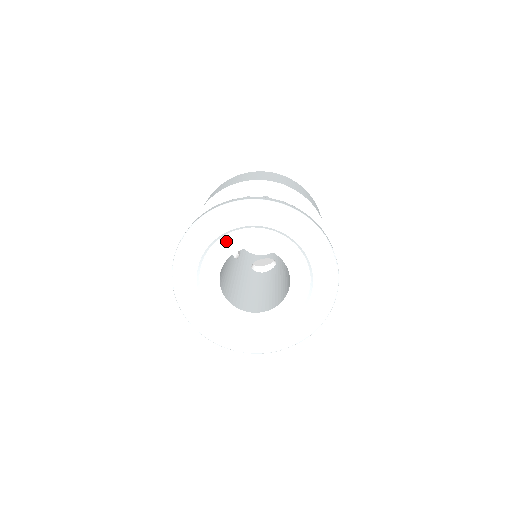
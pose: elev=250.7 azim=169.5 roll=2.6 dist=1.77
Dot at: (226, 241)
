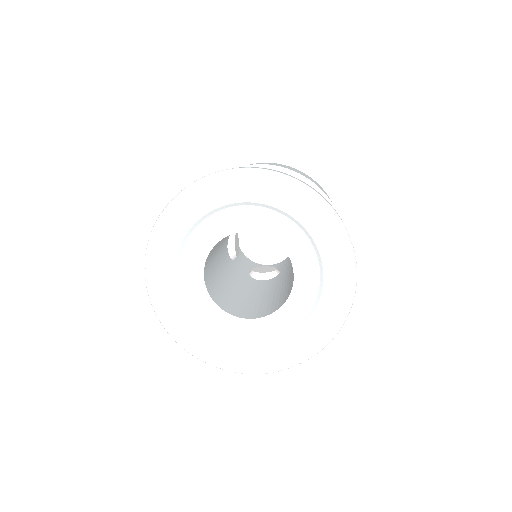
Dot at: (220, 219)
